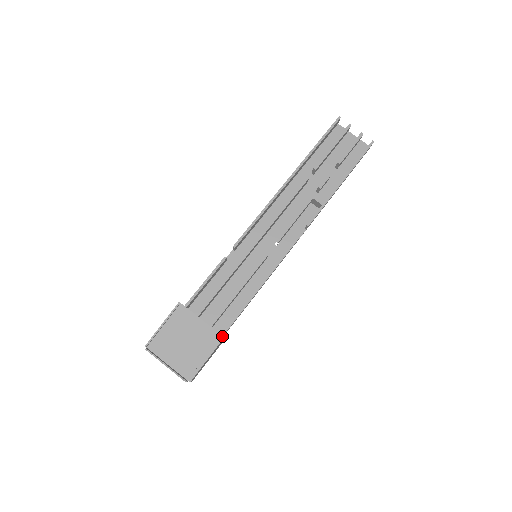
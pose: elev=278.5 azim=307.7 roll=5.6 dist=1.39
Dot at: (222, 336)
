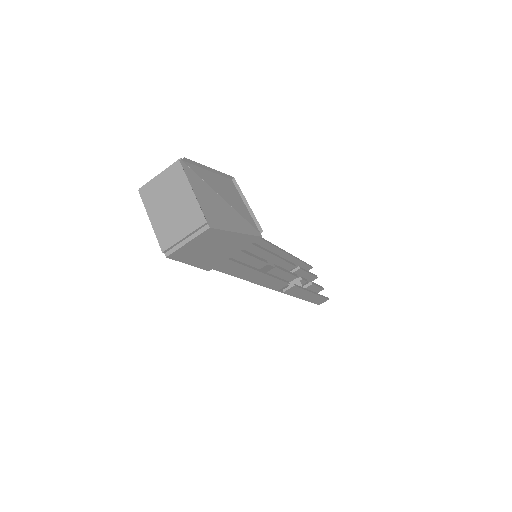
Dot at: occluded
